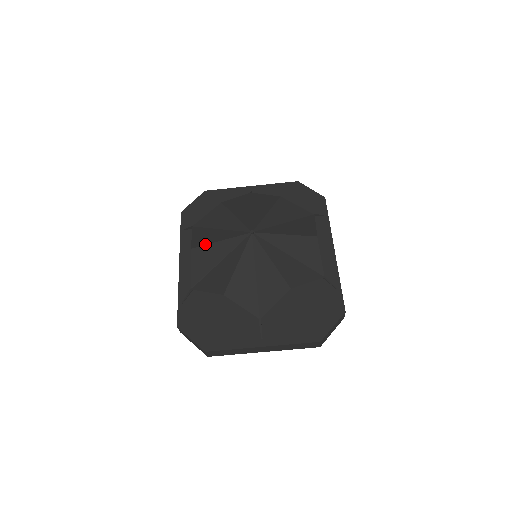
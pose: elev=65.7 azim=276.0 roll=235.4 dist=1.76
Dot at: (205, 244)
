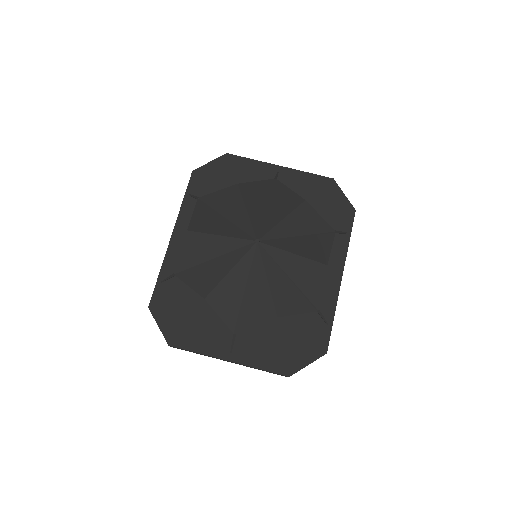
Dot at: (203, 232)
